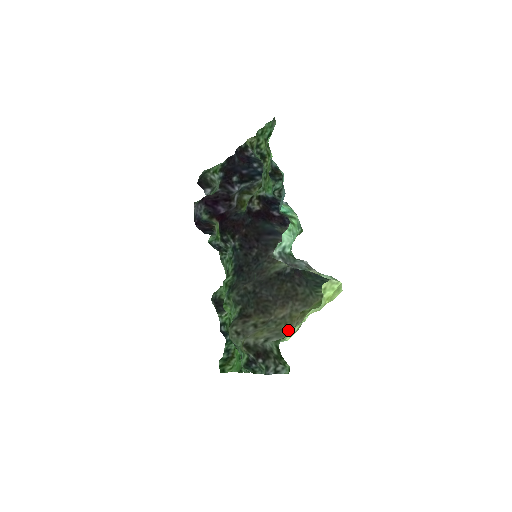
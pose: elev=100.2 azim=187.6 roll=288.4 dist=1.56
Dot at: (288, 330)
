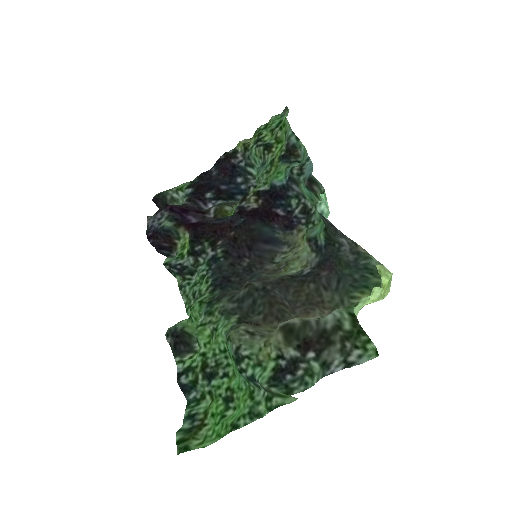
Dot at: occluded
